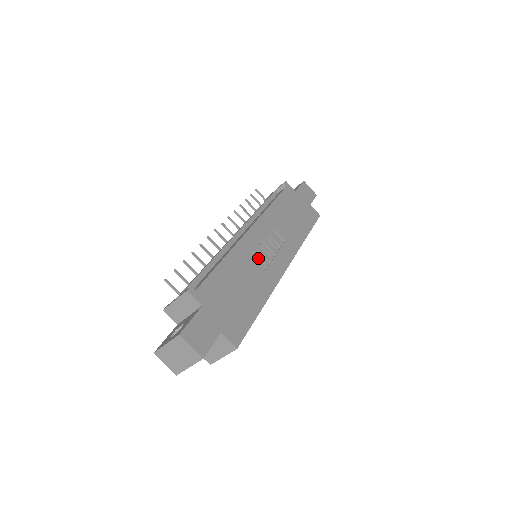
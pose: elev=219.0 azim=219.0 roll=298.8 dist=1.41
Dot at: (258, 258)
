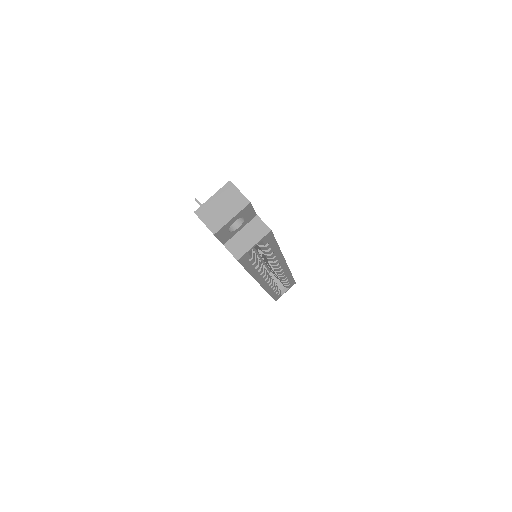
Dot at: occluded
